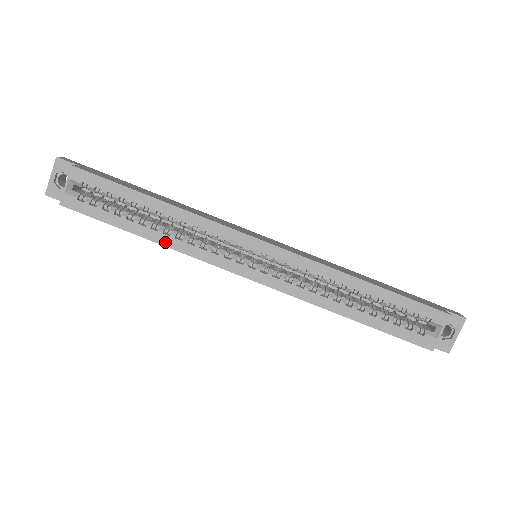
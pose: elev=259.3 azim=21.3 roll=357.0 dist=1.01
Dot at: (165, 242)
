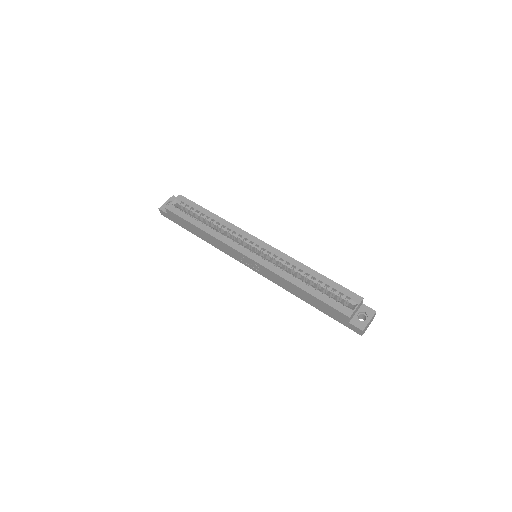
Dot at: (210, 232)
